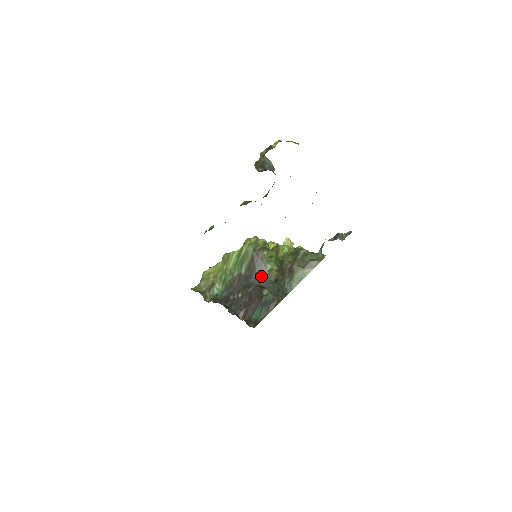
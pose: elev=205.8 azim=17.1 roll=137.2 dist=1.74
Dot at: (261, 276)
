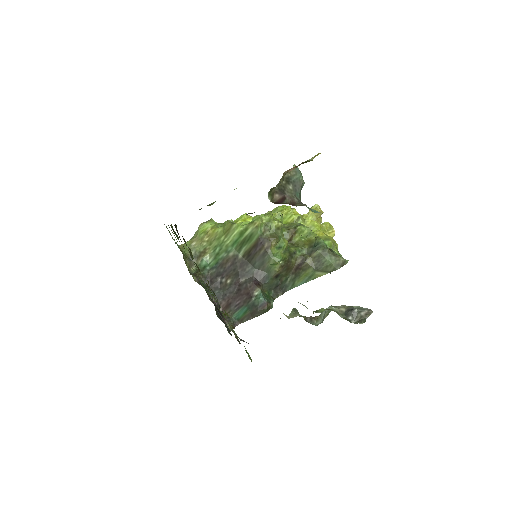
Dot at: (260, 268)
